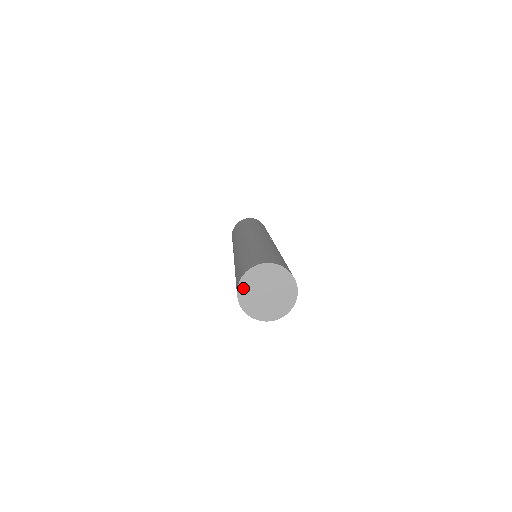
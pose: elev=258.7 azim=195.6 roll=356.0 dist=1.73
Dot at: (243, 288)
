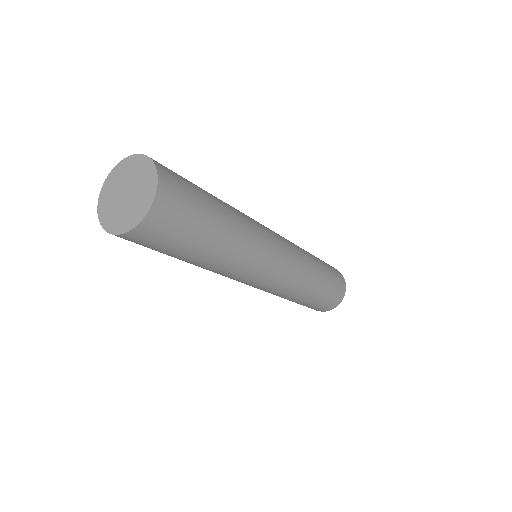
Dot at: (106, 221)
